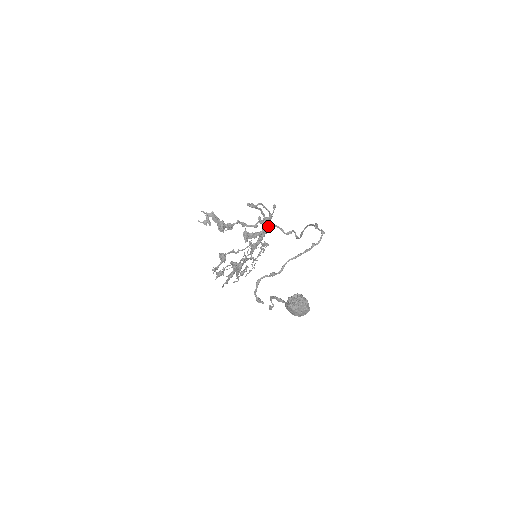
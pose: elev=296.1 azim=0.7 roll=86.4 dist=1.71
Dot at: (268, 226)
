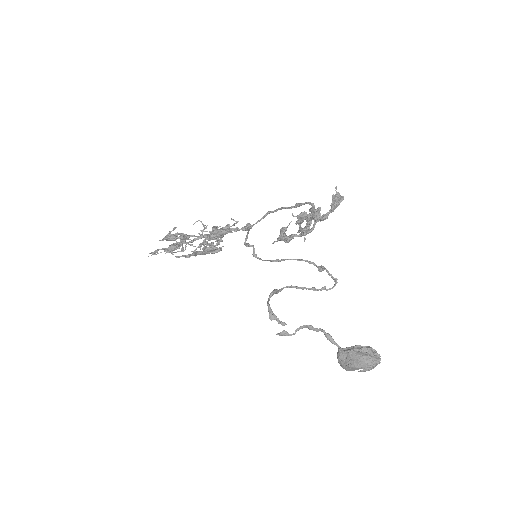
Dot at: (249, 226)
